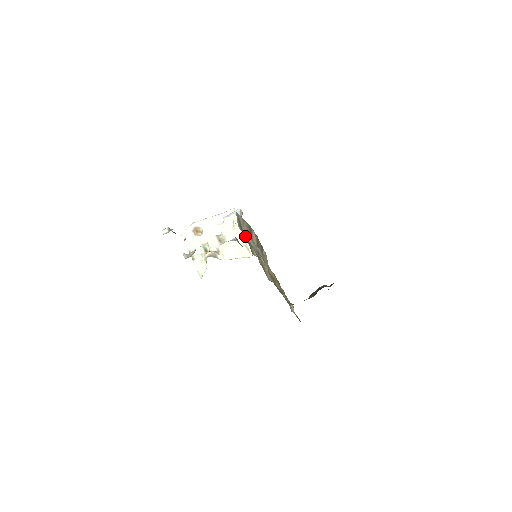
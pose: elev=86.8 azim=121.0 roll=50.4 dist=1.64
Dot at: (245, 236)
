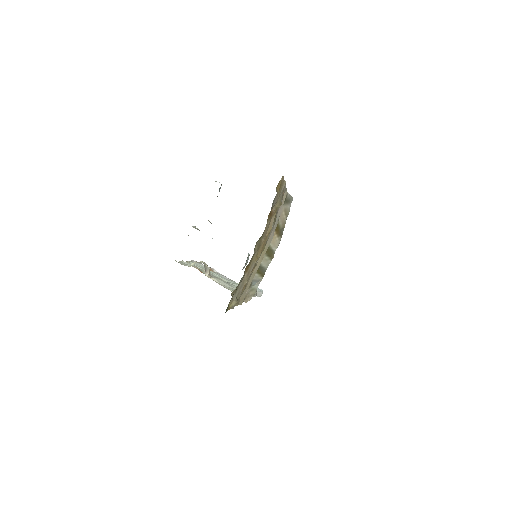
Dot at: (285, 195)
